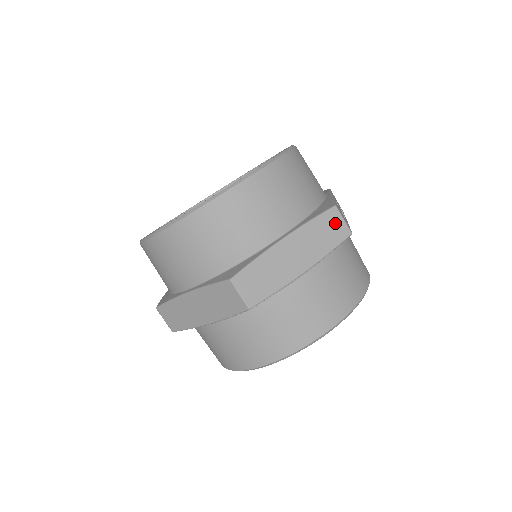
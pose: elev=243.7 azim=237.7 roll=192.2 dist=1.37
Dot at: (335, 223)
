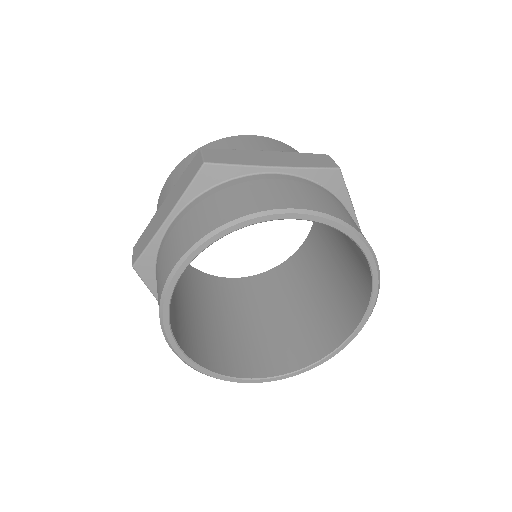
Dot at: (323, 159)
